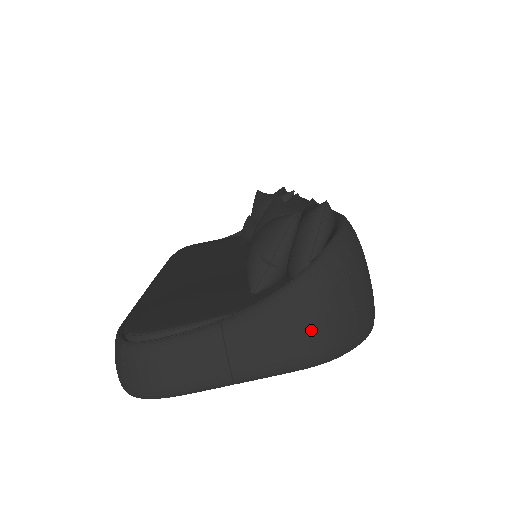
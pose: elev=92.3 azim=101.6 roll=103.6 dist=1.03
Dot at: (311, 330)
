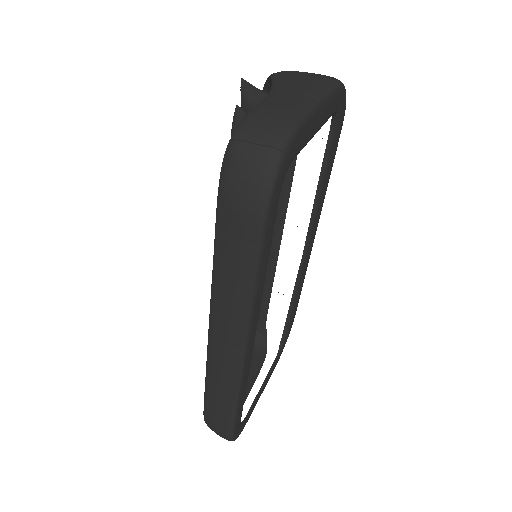
Dot at: (311, 74)
